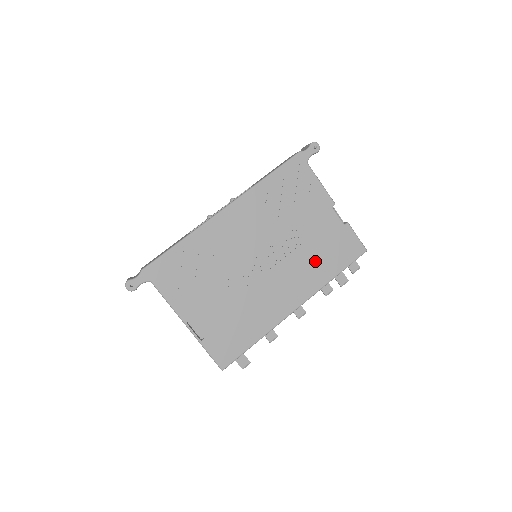
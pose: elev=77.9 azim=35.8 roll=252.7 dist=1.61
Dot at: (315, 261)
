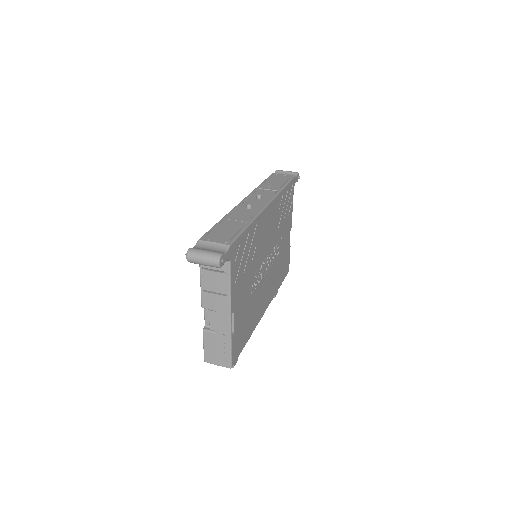
Dot at: (278, 272)
